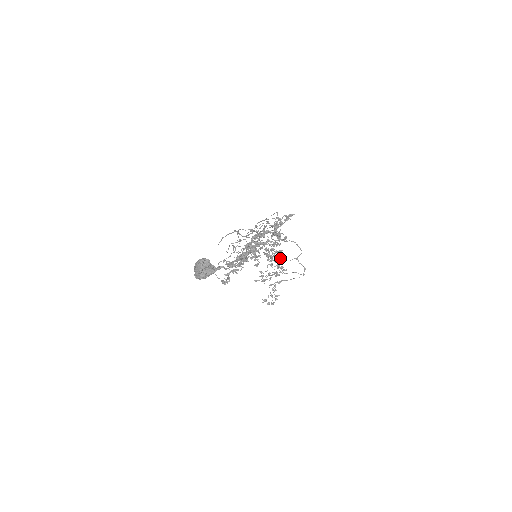
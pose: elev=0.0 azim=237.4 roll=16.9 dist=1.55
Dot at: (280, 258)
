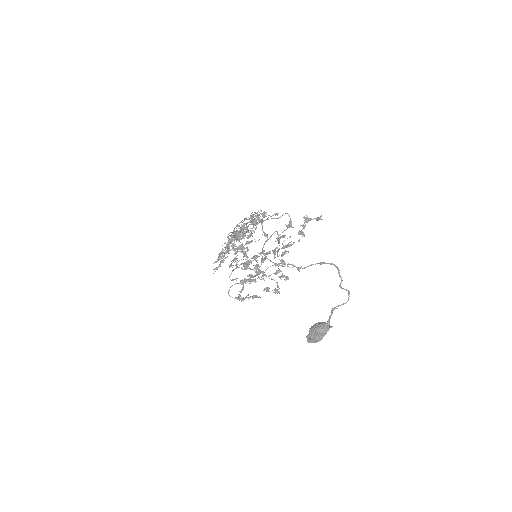
Dot at: (237, 230)
